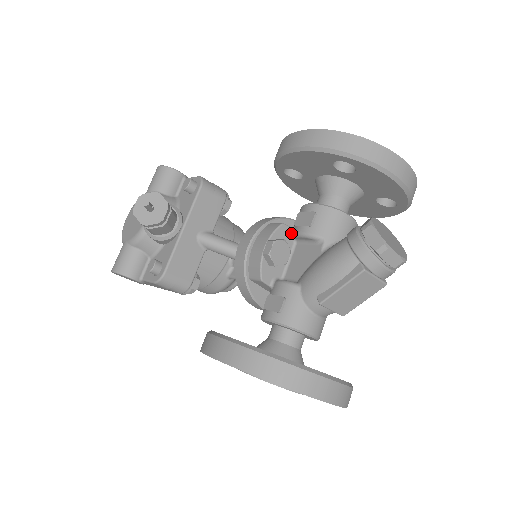
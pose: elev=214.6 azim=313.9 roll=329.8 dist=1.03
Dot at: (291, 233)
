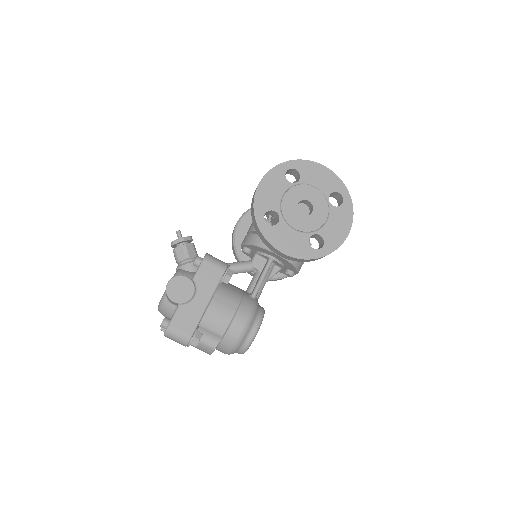
Dot at: occluded
